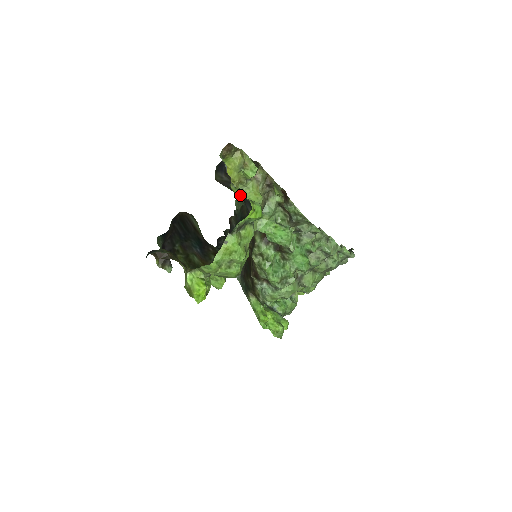
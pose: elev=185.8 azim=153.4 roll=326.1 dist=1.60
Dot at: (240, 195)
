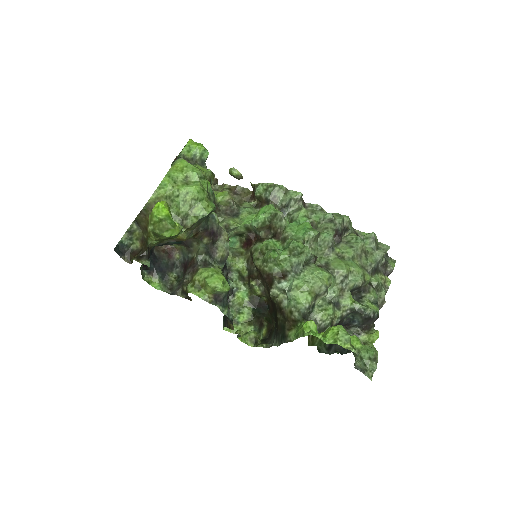
Dot at: occluded
